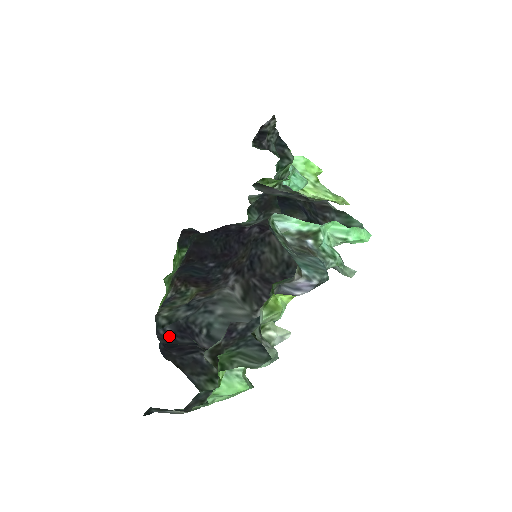
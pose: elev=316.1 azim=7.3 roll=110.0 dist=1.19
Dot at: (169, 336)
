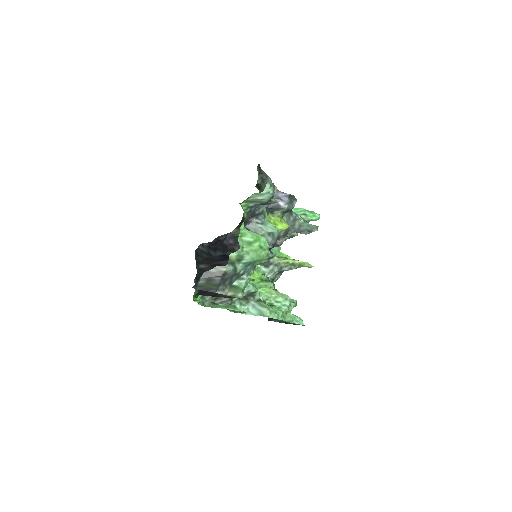
Dot at: (206, 251)
